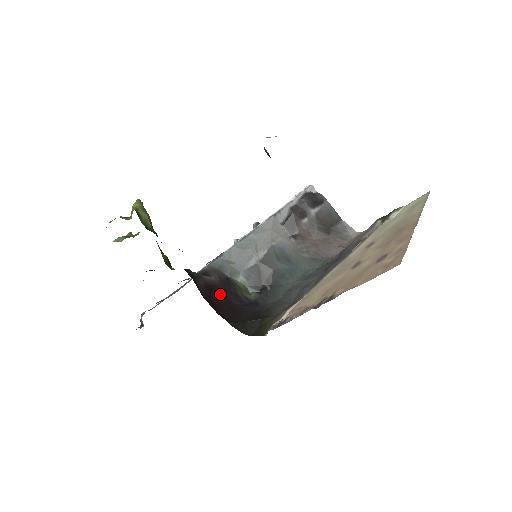
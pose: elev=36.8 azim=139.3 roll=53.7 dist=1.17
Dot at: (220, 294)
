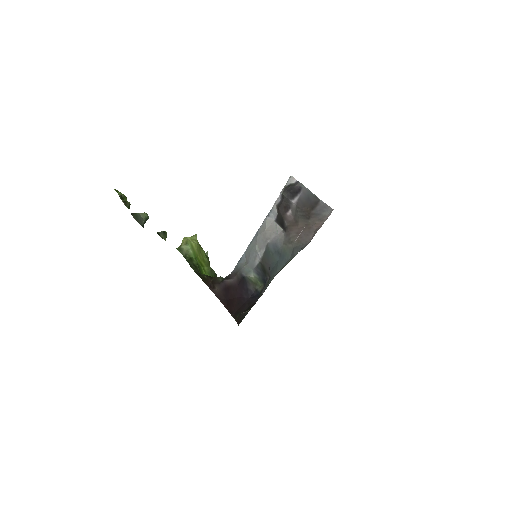
Dot at: (235, 292)
